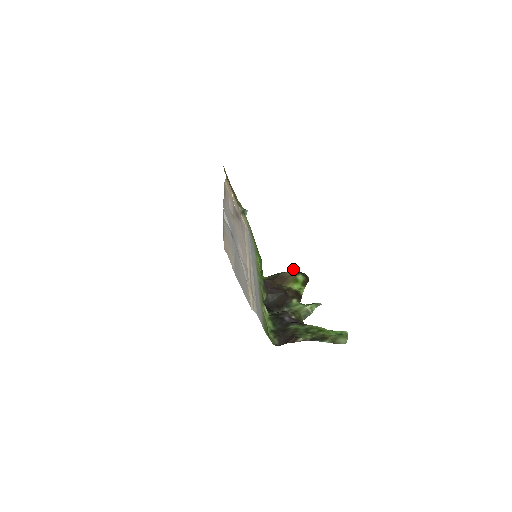
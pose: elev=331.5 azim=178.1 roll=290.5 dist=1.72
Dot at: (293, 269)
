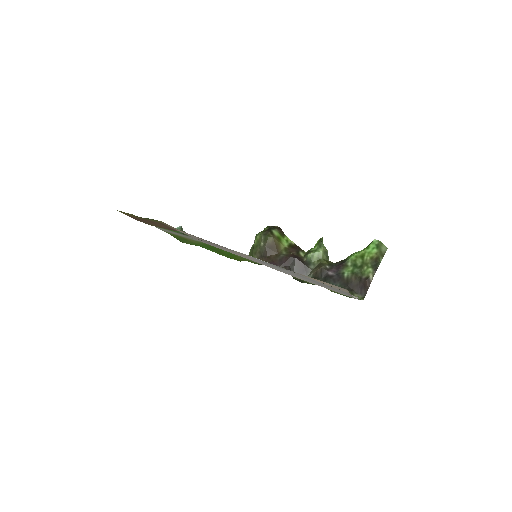
Dot at: (260, 232)
